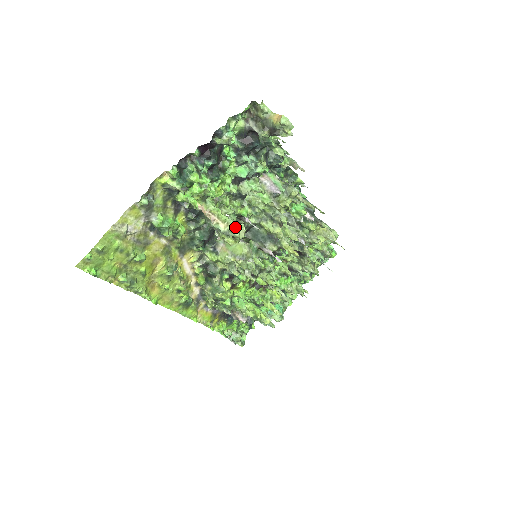
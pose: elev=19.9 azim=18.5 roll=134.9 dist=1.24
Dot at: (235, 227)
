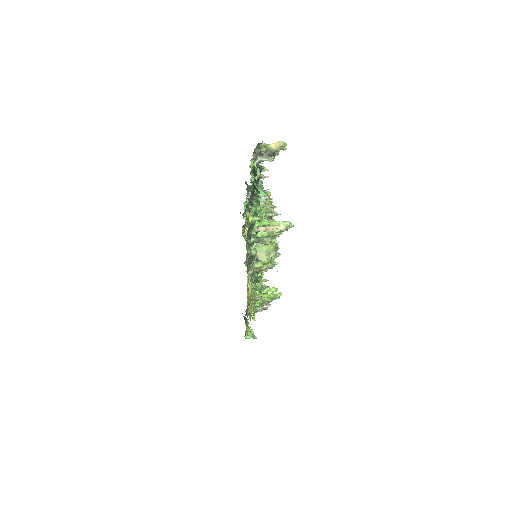
Dot at: (288, 222)
